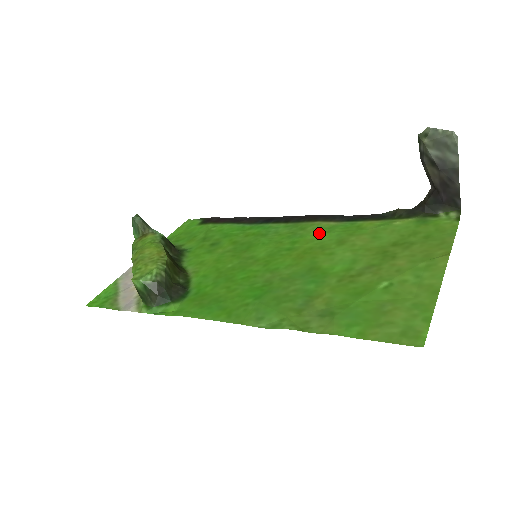
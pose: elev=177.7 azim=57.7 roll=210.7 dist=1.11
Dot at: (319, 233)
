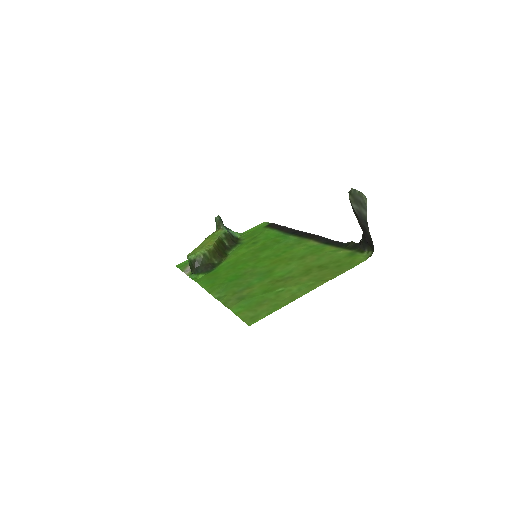
Dot at: (301, 249)
